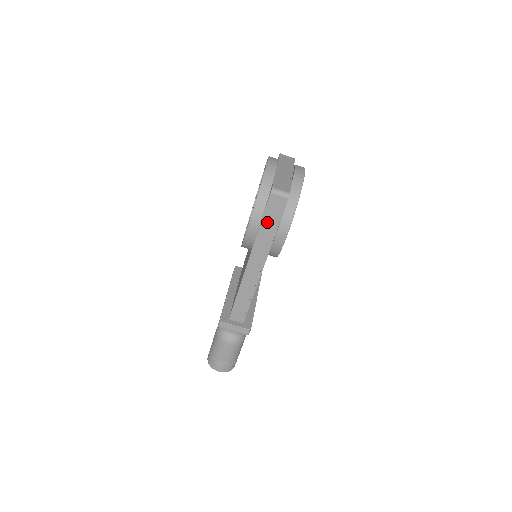
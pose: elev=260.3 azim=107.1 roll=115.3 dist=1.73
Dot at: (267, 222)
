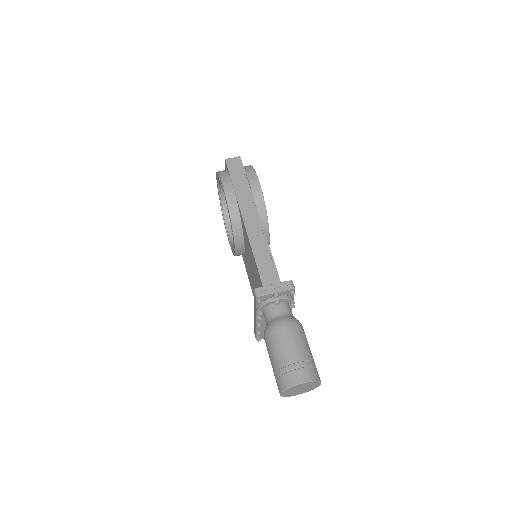
Dot at: (236, 180)
